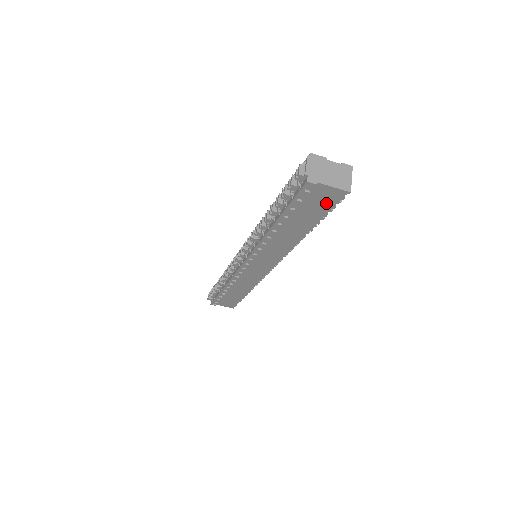
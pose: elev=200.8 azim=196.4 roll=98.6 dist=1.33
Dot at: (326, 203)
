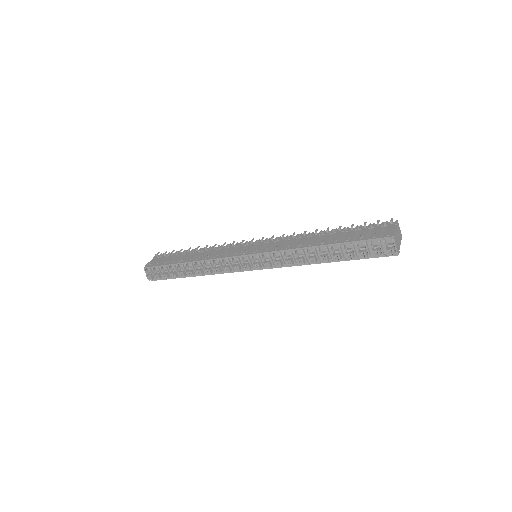
Dot at: occluded
